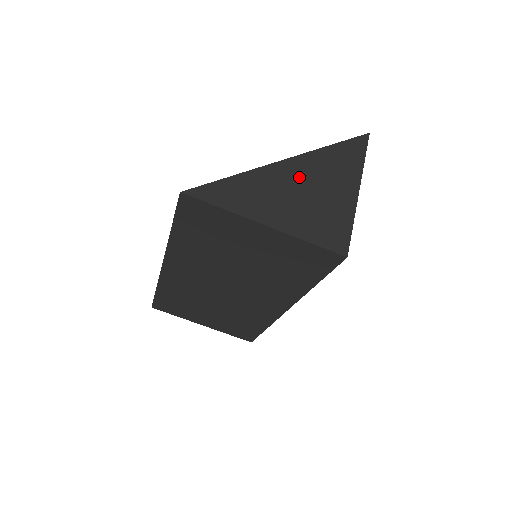
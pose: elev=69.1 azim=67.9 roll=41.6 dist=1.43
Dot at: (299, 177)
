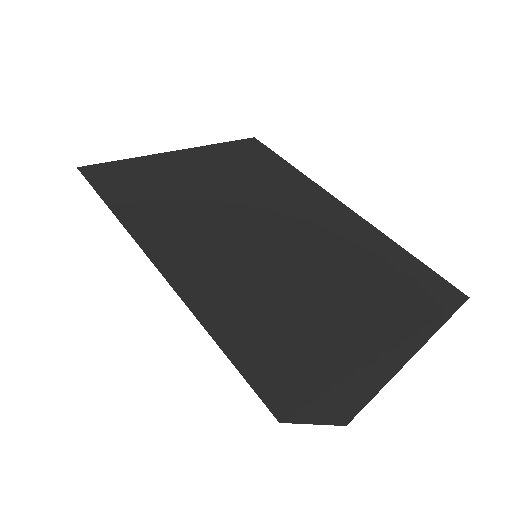
Dot at: (383, 365)
